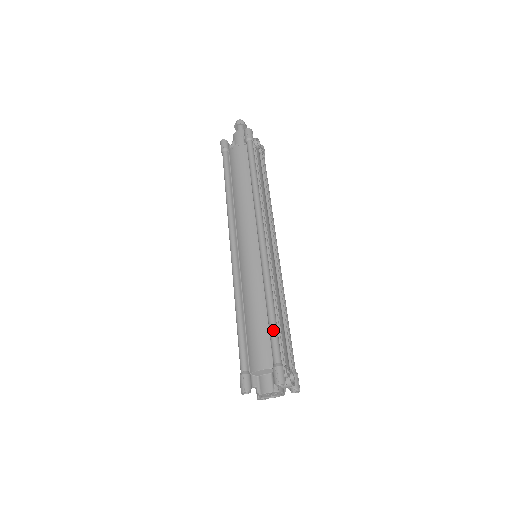
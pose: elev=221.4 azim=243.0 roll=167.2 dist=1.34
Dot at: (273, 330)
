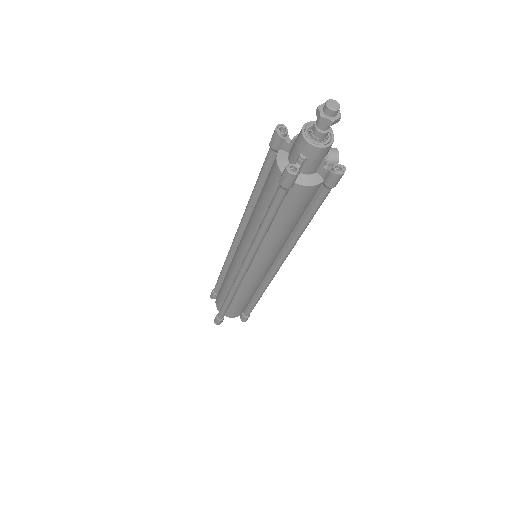
Dot at: occluded
